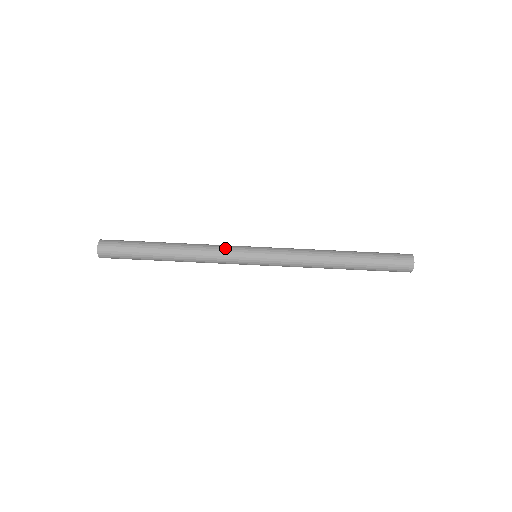
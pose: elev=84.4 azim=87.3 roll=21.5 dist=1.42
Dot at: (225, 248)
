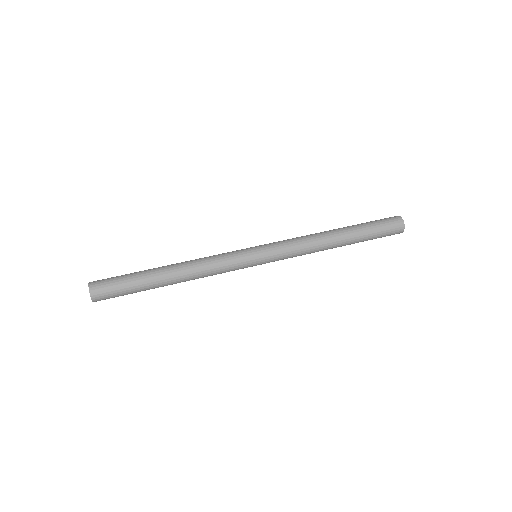
Dot at: (225, 257)
